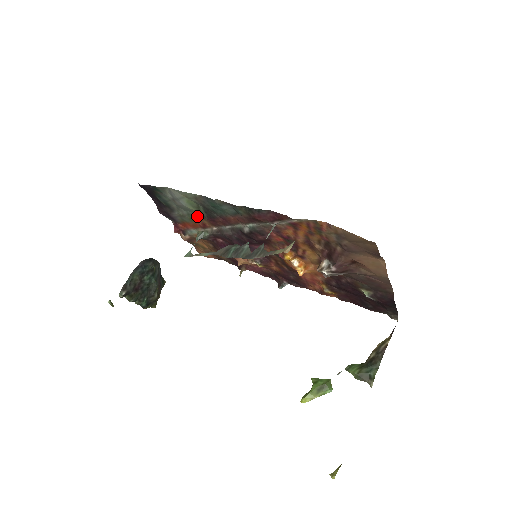
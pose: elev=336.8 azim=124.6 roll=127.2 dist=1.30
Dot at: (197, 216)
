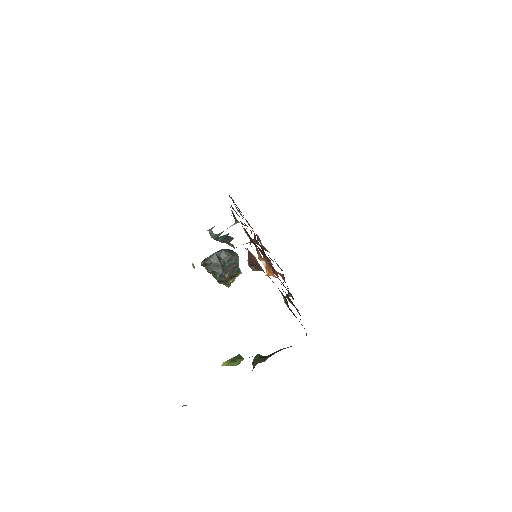
Dot at: occluded
